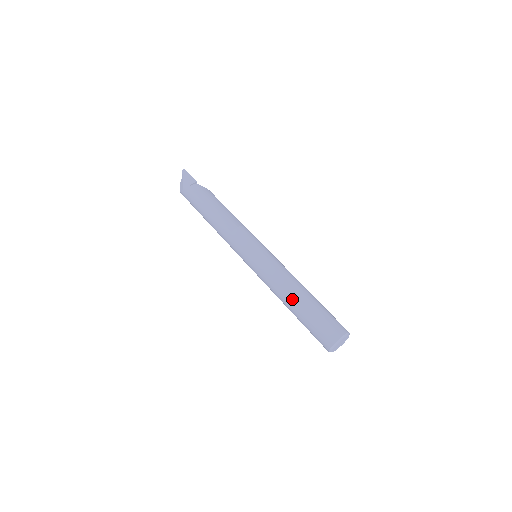
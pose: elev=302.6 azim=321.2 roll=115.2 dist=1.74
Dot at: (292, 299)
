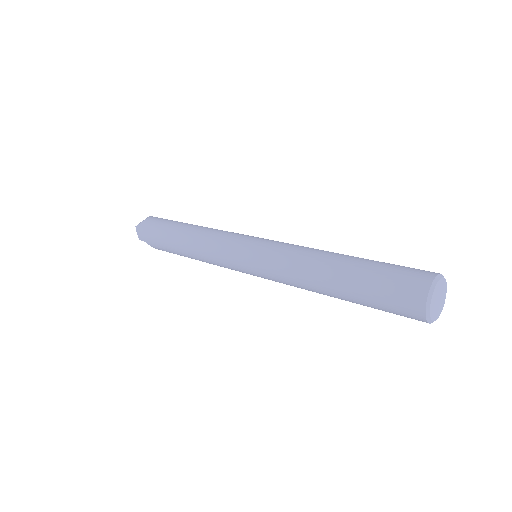
Dot at: (340, 254)
